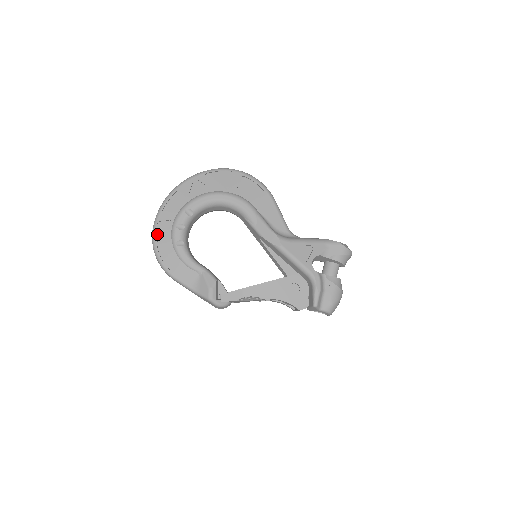
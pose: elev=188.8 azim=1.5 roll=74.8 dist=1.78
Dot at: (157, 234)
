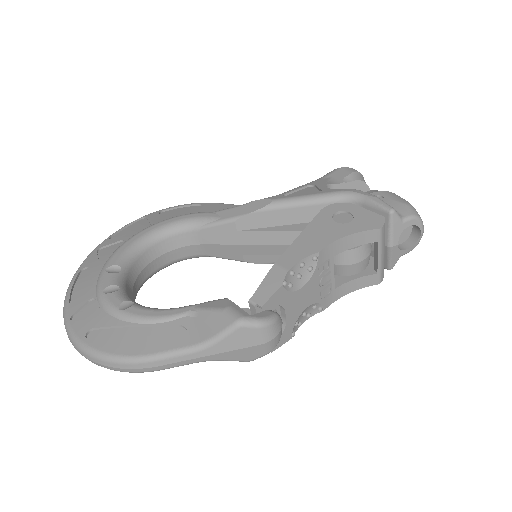
Dot at: (78, 329)
